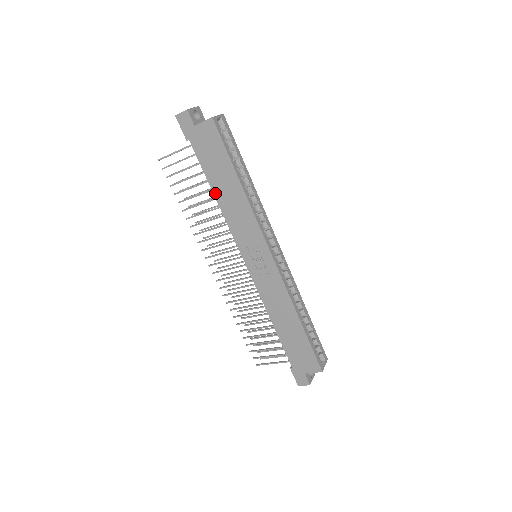
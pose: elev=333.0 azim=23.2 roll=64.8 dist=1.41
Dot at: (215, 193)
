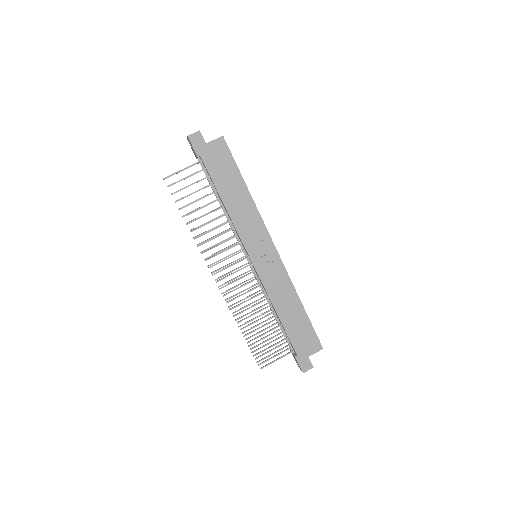
Dot at: (224, 200)
